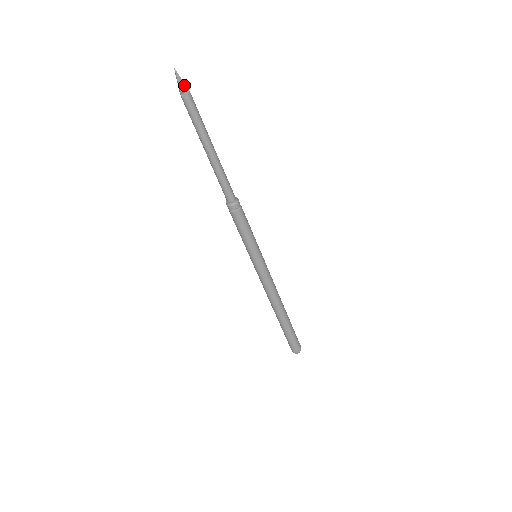
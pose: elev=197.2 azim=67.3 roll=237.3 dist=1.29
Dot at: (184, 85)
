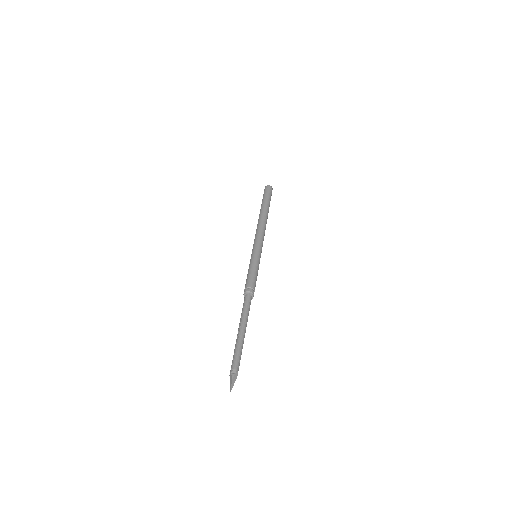
Dot at: (235, 380)
